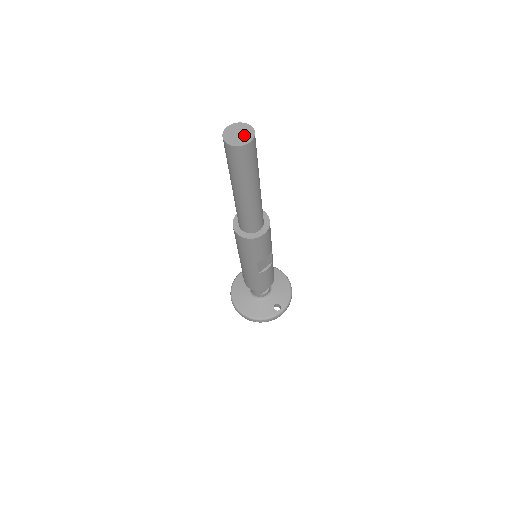
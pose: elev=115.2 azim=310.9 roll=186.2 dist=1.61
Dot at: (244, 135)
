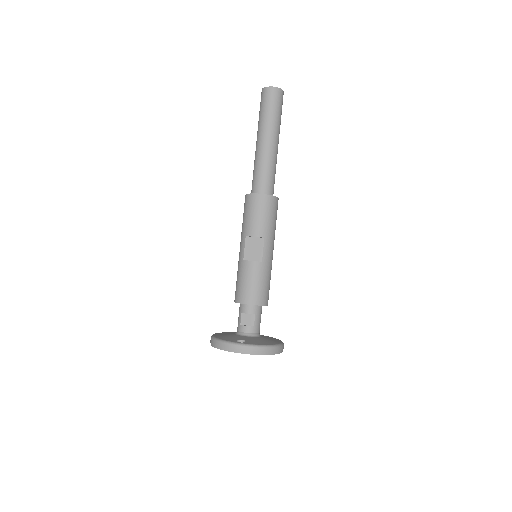
Dot at: occluded
